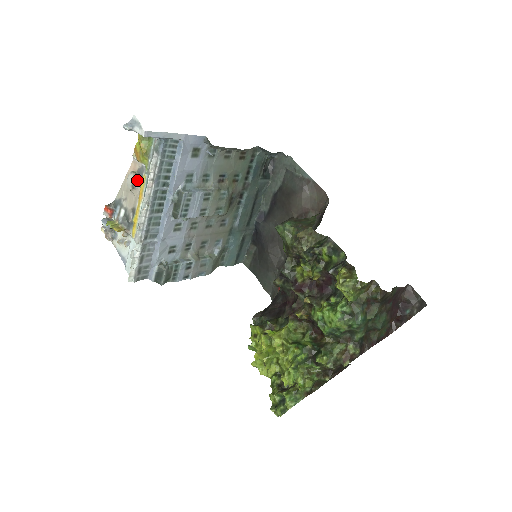
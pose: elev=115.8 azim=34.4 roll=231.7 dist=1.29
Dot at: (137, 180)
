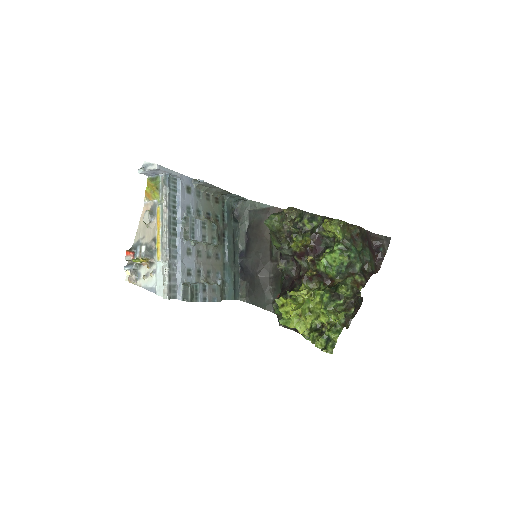
Dot at: (152, 214)
